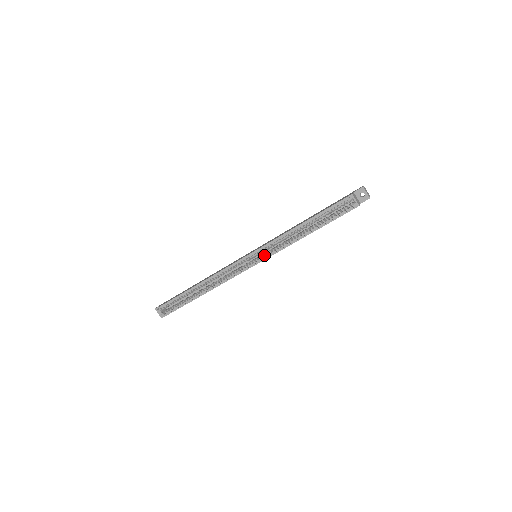
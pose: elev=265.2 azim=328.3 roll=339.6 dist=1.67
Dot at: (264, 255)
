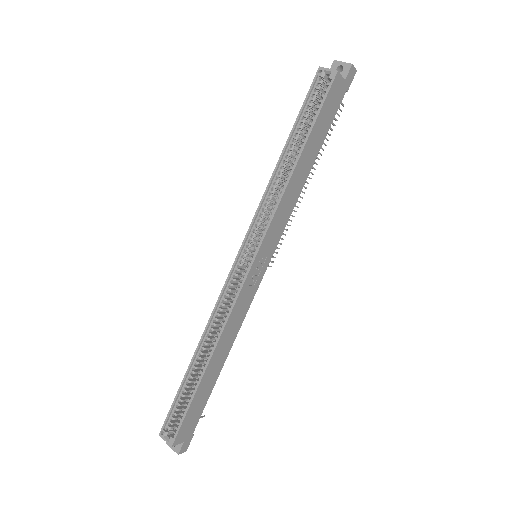
Dot at: occluded
